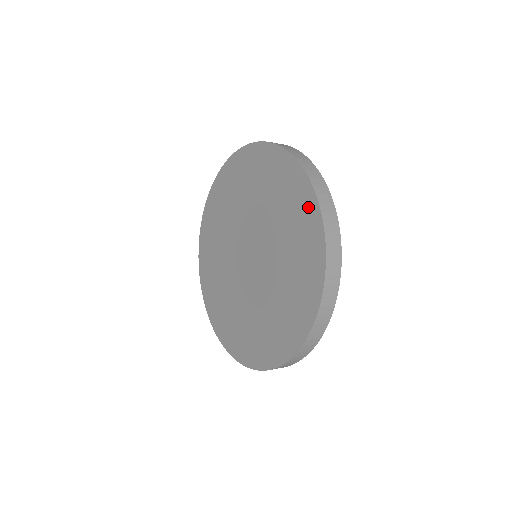
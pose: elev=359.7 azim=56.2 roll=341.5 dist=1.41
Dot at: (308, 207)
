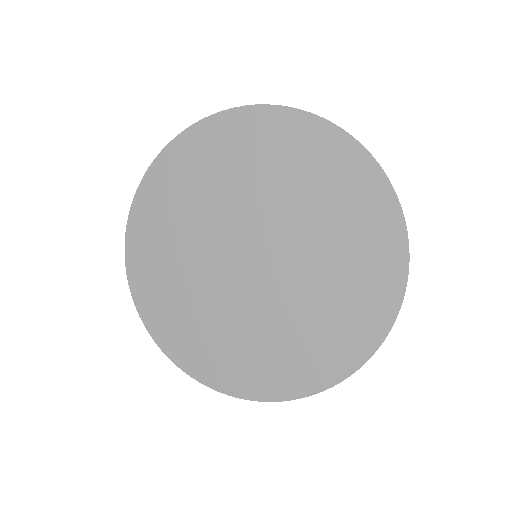
Dot at: (382, 211)
